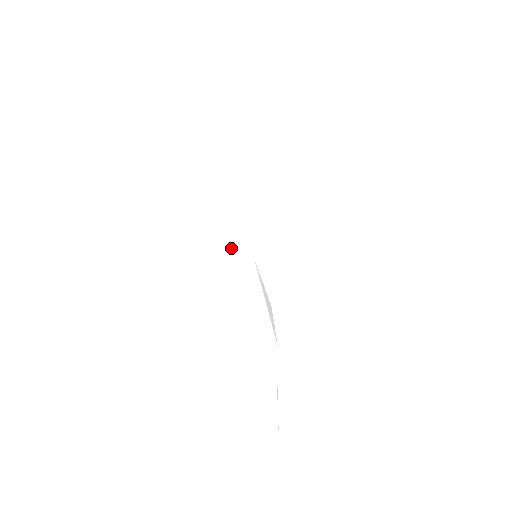
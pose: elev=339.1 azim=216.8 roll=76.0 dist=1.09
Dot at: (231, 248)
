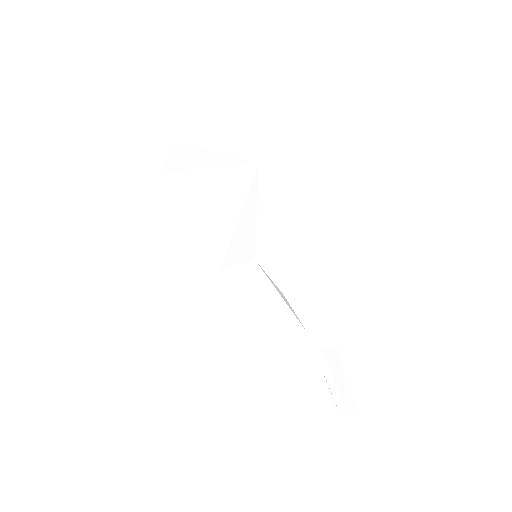
Dot at: (234, 257)
